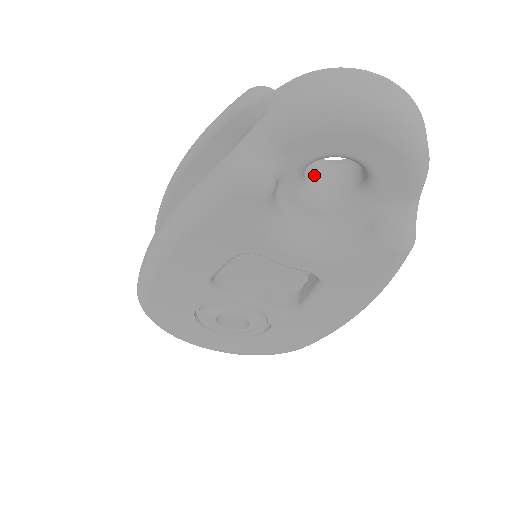
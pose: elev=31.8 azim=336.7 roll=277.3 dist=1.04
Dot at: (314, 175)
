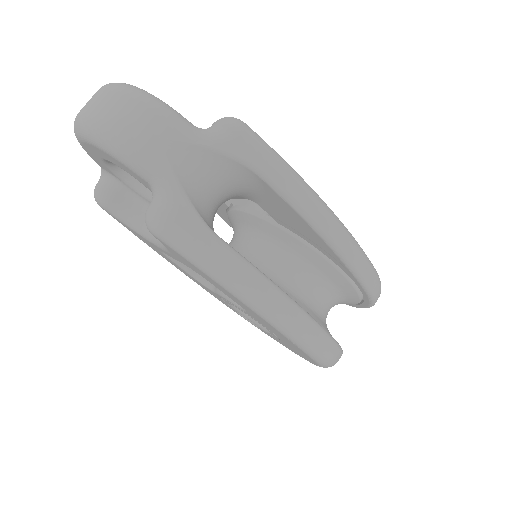
Dot at: occluded
